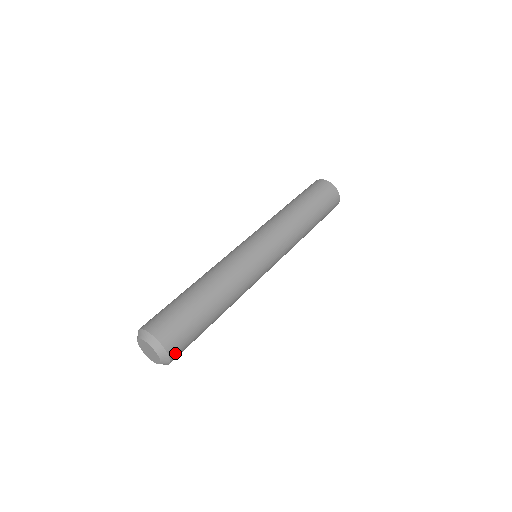
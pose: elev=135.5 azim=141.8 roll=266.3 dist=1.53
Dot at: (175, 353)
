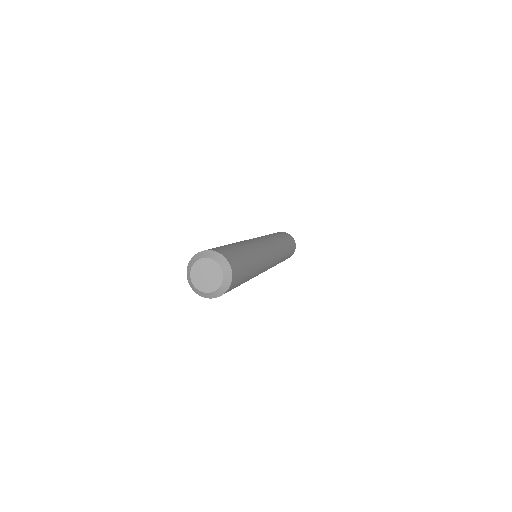
Dot at: (232, 265)
